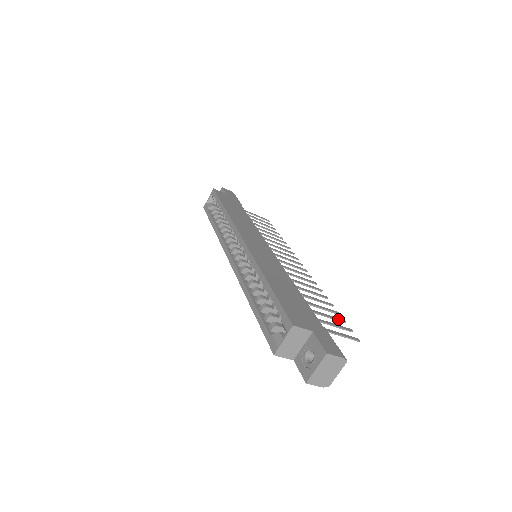
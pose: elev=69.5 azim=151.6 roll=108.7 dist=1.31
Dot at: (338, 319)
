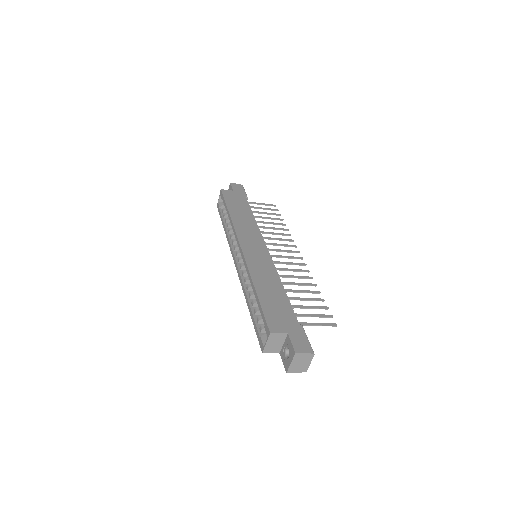
Dot at: (321, 307)
